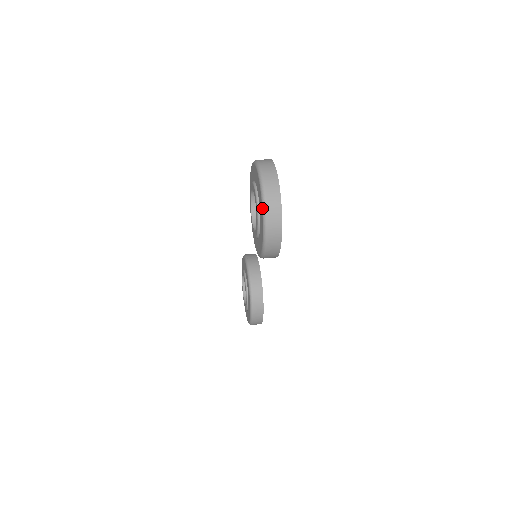
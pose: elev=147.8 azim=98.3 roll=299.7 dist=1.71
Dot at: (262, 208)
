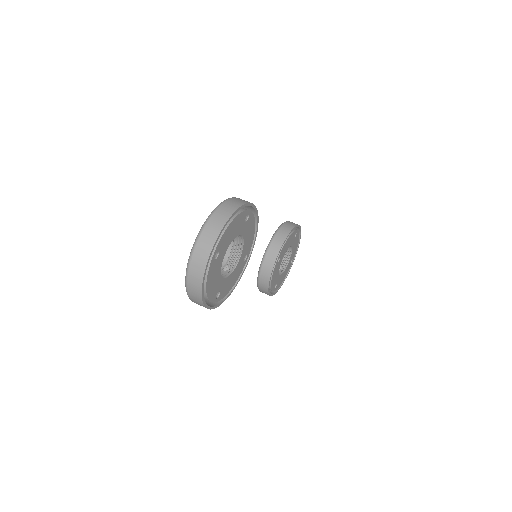
Dot at: (185, 276)
